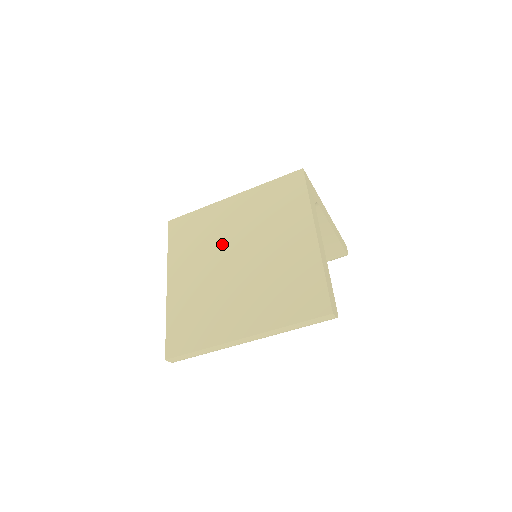
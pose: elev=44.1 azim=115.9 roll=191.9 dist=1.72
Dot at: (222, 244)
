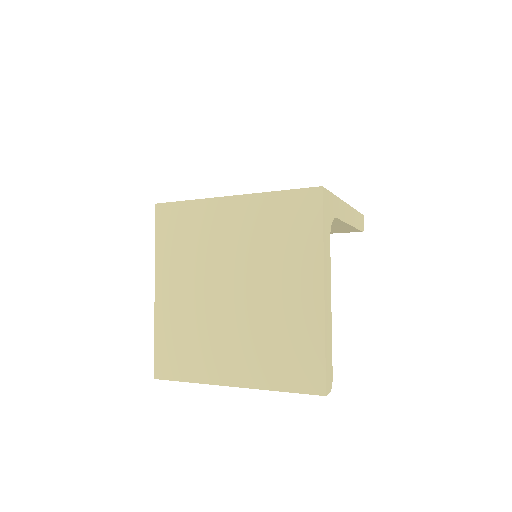
Dot at: (216, 262)
